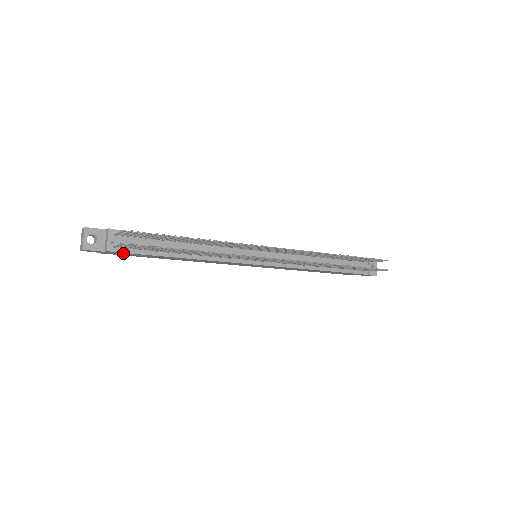
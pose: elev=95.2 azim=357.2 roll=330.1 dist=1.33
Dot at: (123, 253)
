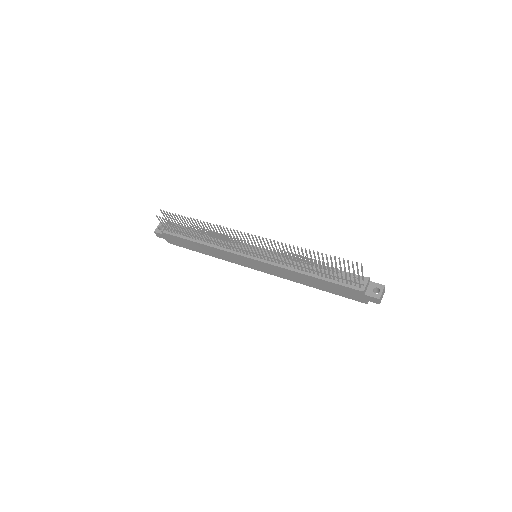
Dot at: (172, 237)
